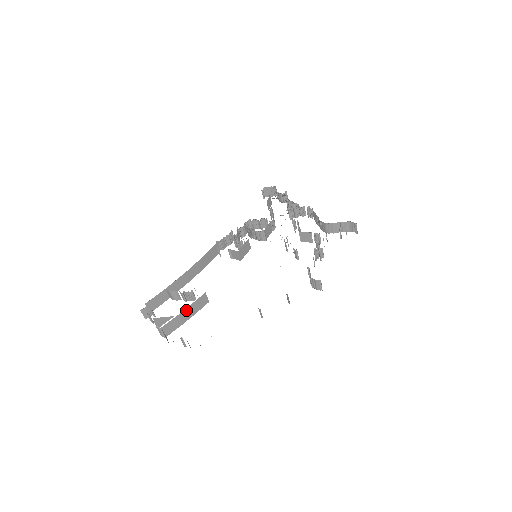
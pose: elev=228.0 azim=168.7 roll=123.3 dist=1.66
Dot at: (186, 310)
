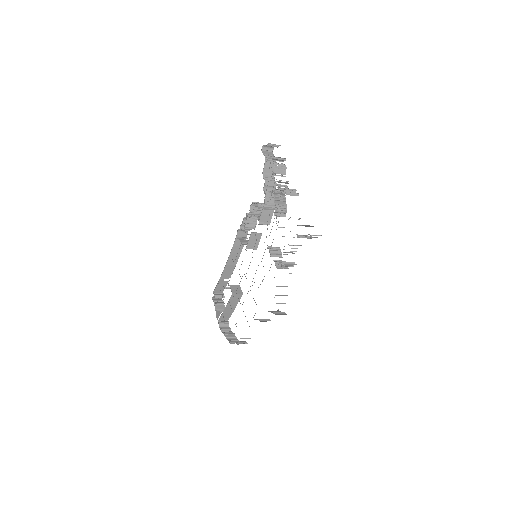
Dot at: (227, 307)
